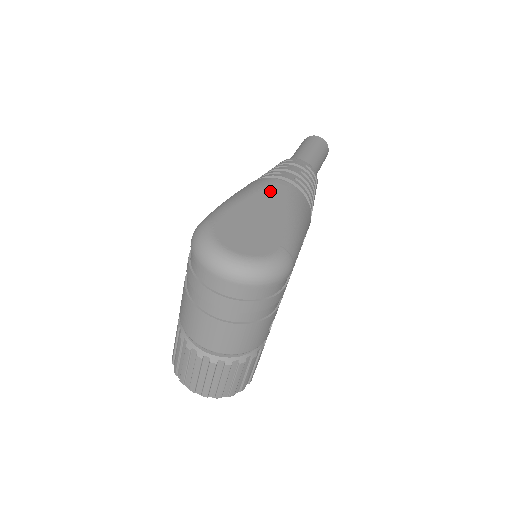
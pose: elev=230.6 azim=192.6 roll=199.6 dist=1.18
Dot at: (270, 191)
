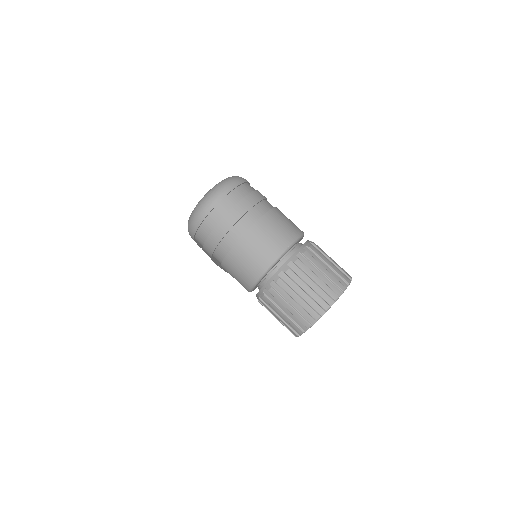
Dot at: occluded
